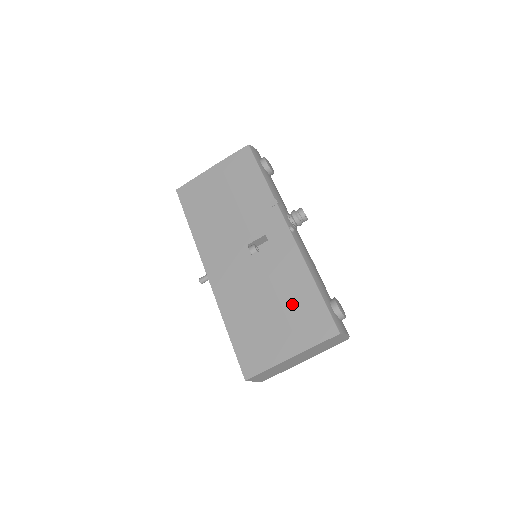
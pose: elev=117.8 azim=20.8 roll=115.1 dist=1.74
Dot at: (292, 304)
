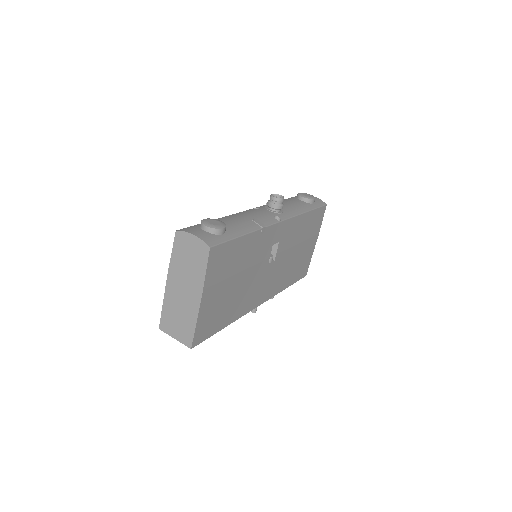
Dot at: occluded
